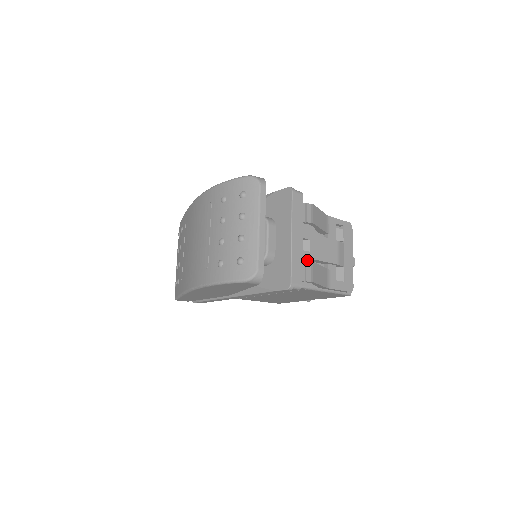
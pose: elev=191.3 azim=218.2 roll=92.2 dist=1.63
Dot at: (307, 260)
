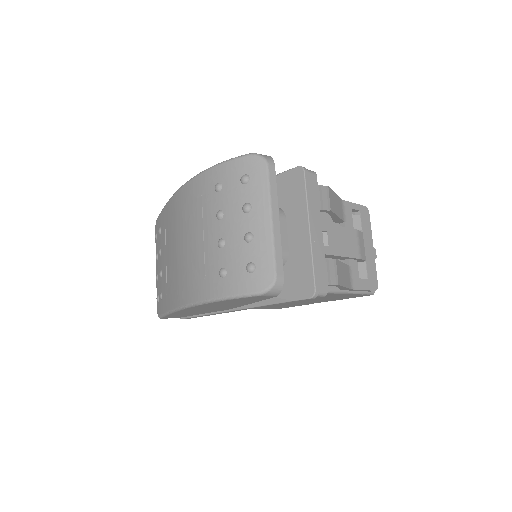
Dot at: occluded
